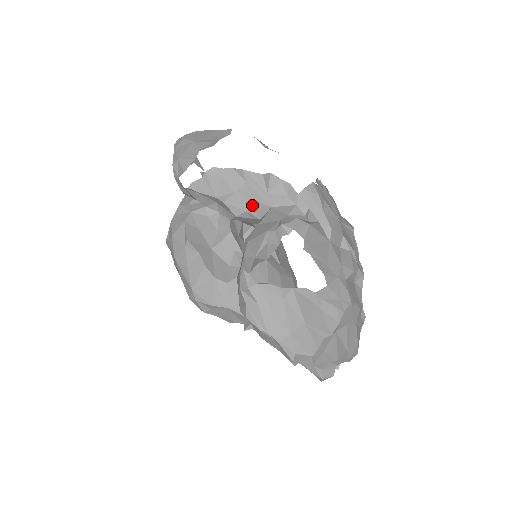
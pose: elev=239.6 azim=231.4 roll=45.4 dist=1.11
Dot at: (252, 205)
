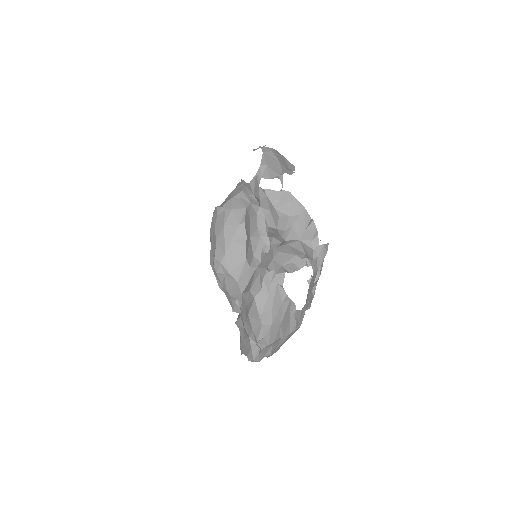
Dot at: (290, 230)
